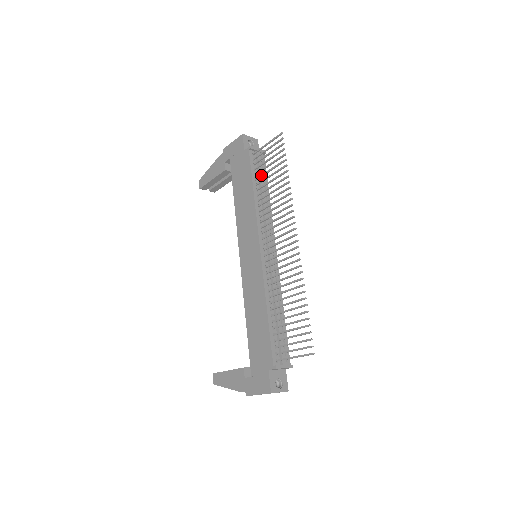
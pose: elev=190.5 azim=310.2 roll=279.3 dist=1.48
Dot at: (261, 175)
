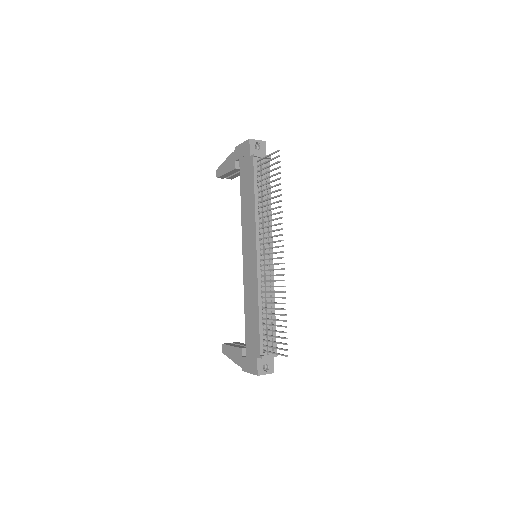
Dot at: (262, 185)
